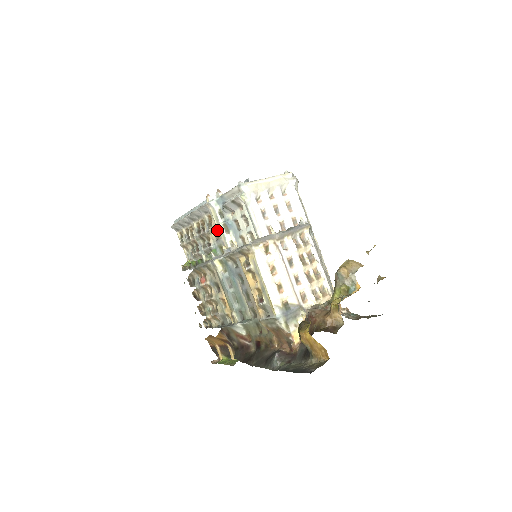
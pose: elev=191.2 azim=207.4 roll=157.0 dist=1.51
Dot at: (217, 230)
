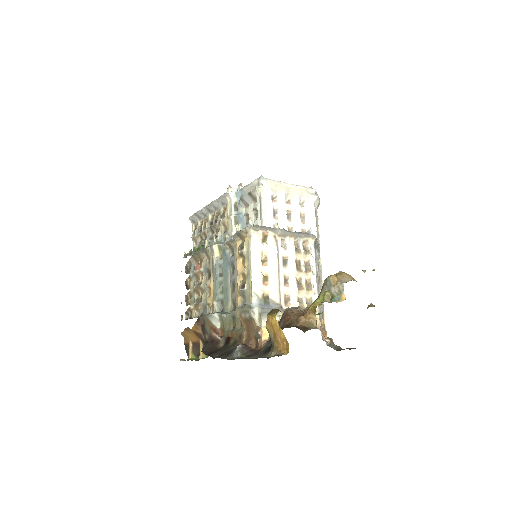
Dot at: (227, 221)
